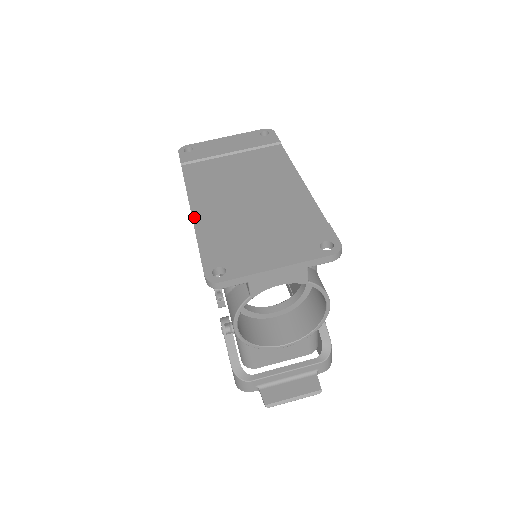
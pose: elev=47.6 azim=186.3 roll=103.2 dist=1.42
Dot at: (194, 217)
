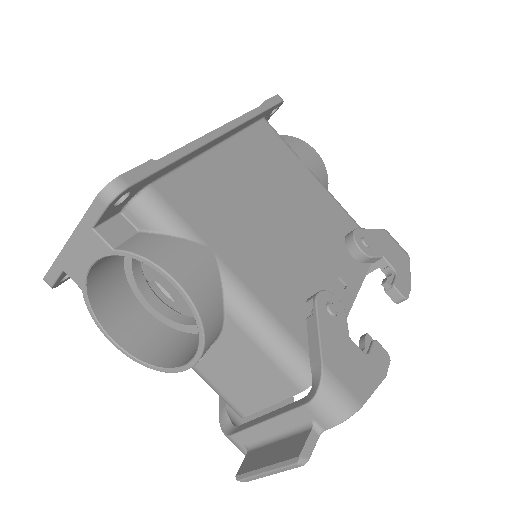
Dot at: occluded
